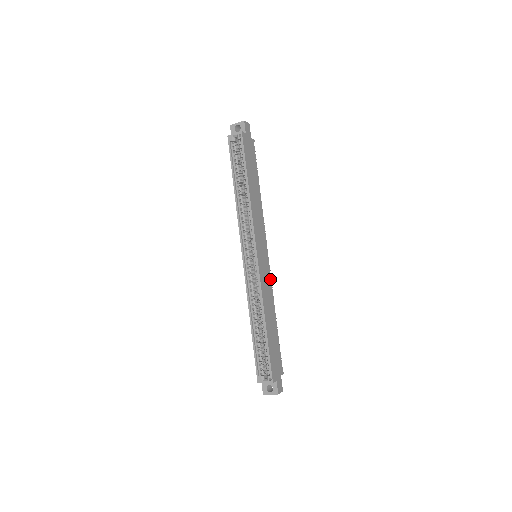
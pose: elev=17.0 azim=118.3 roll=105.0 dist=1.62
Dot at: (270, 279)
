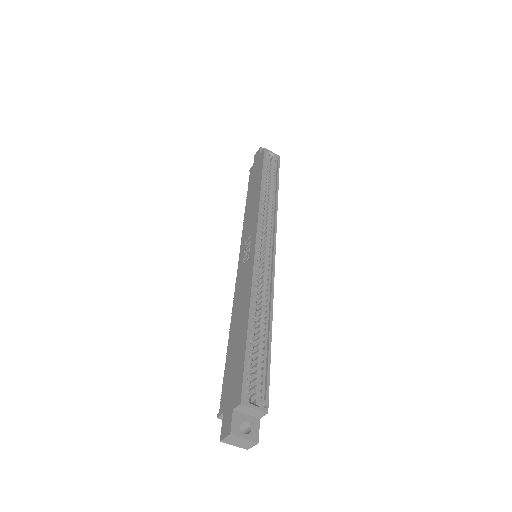
Dot at: occluded
